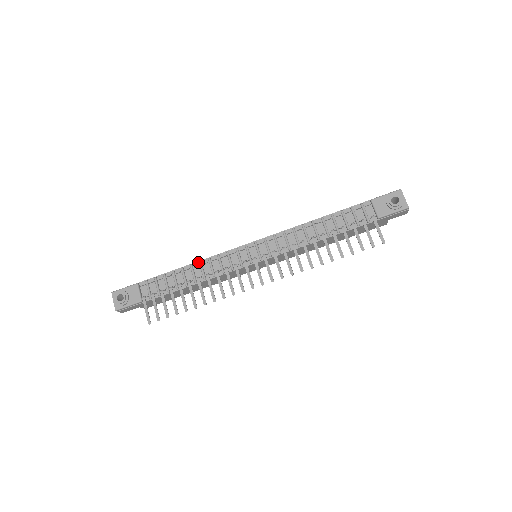
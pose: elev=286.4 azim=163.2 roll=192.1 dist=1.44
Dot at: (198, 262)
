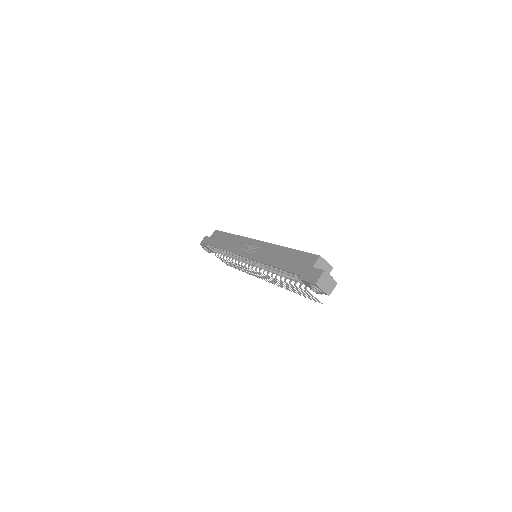
Dot at: (226, 251)
